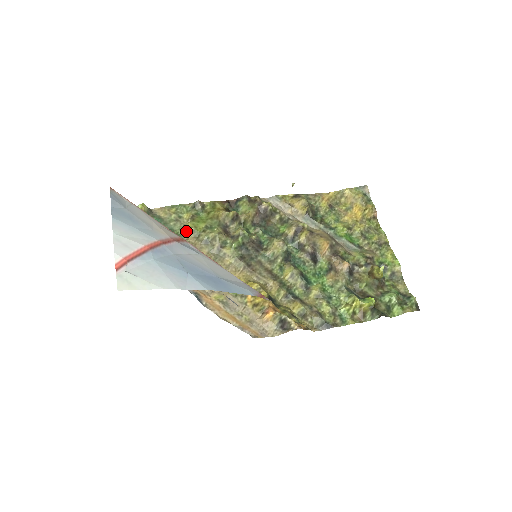
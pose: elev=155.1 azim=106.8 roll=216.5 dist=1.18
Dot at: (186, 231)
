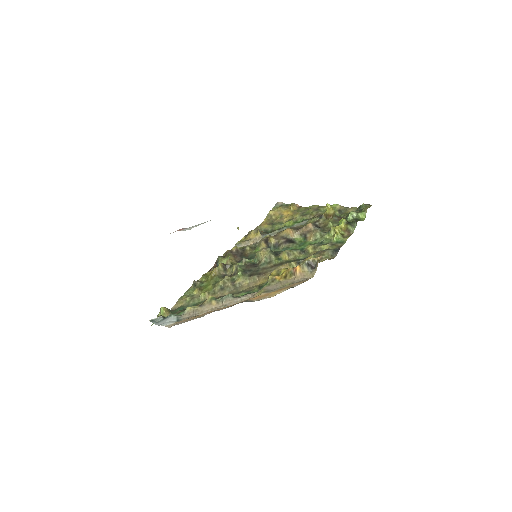
Dot at: (204, 297)
